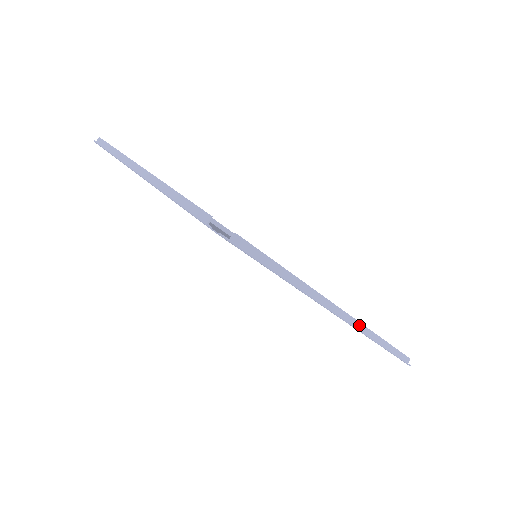
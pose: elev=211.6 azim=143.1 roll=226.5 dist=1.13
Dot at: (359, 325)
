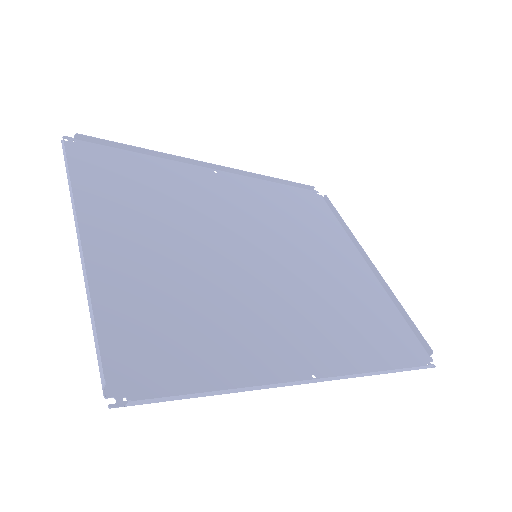
Dot at: (344, 376)
